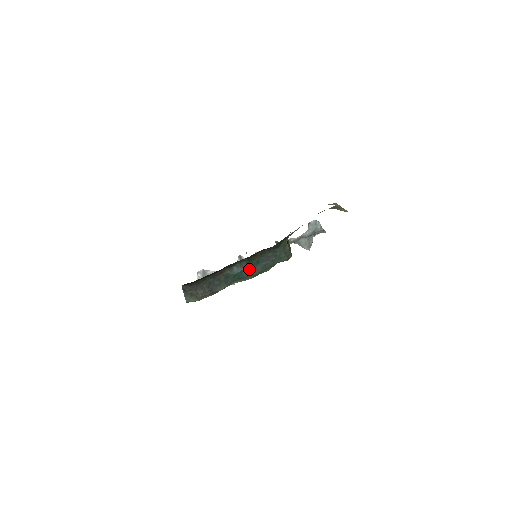
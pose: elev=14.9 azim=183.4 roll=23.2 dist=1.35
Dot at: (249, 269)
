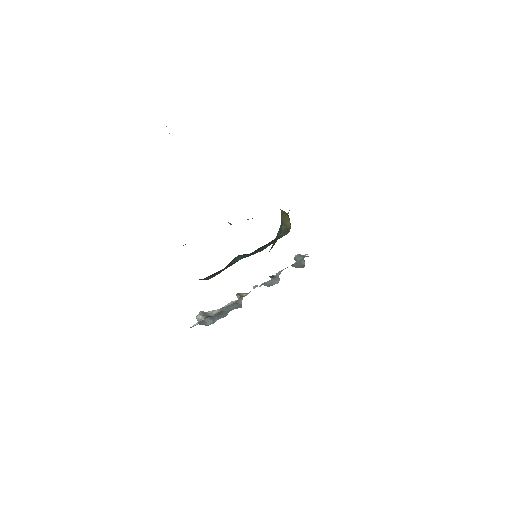
Dot at: (254, 252)
